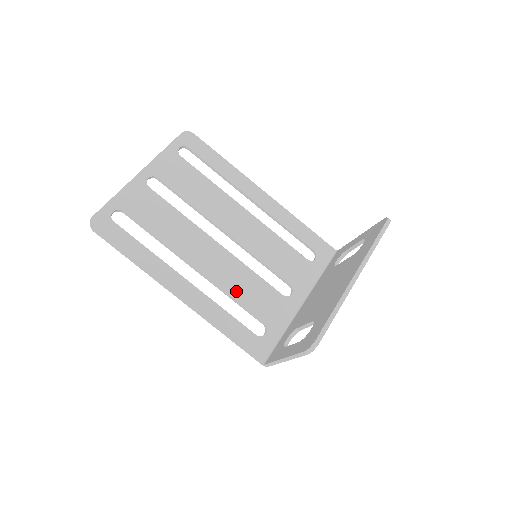
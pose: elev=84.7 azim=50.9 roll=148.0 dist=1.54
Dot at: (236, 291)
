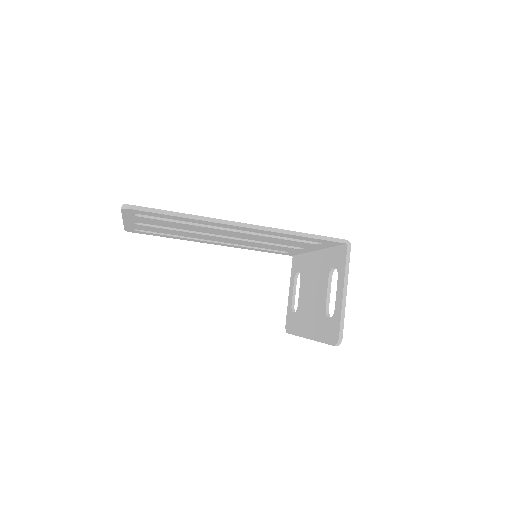
Dot at: (254, 246)
